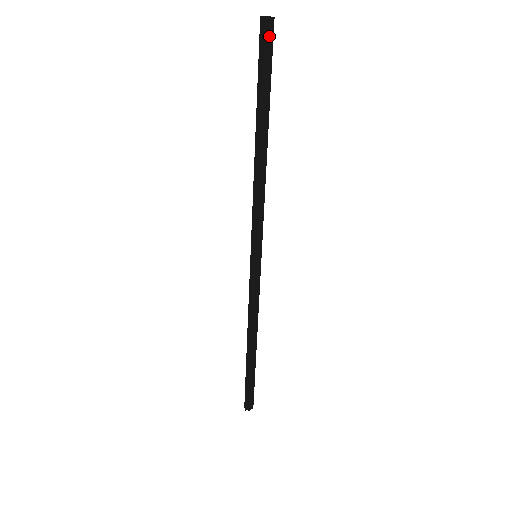
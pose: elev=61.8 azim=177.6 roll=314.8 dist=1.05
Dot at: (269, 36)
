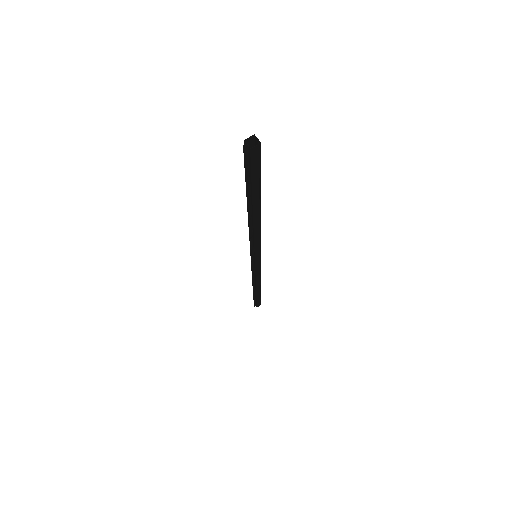
Dot at: (254, 158)
